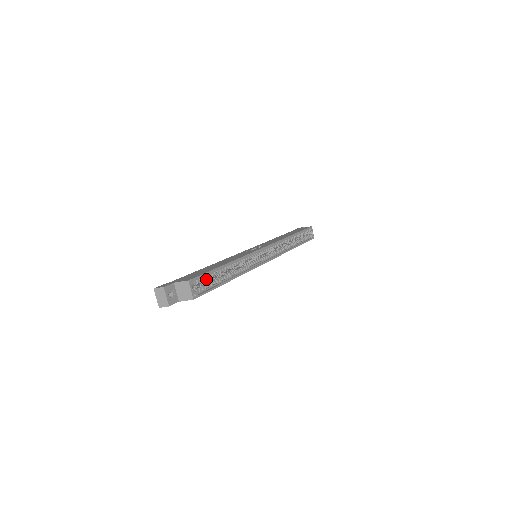
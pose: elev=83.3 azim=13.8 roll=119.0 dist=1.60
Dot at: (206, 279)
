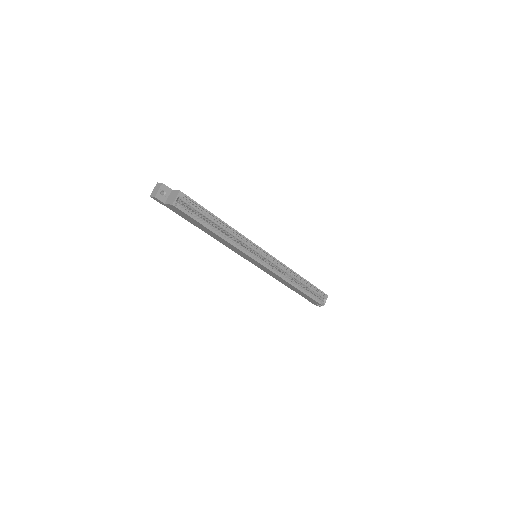
Dot at: (195, 209)
